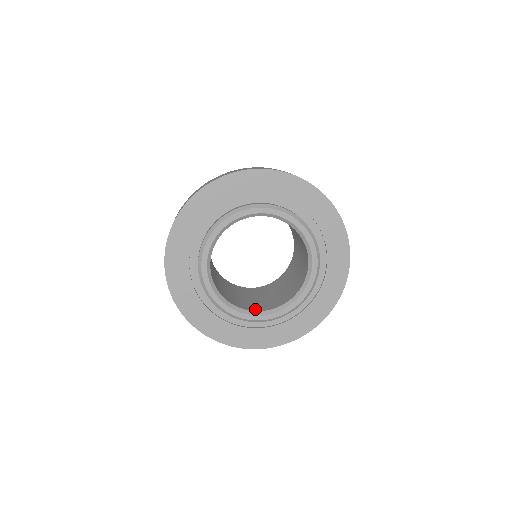
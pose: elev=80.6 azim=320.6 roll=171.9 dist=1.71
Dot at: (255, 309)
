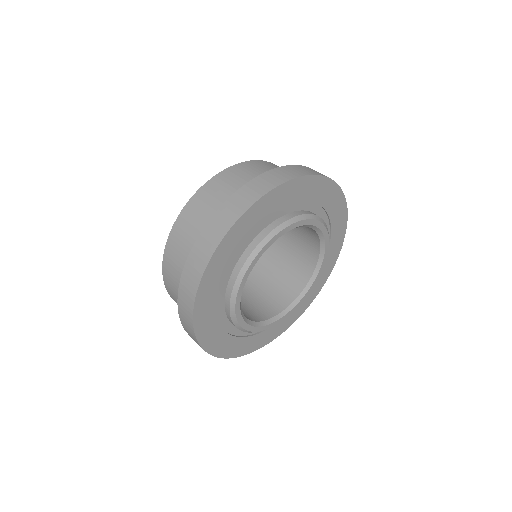
Dot at: (267, 315)
